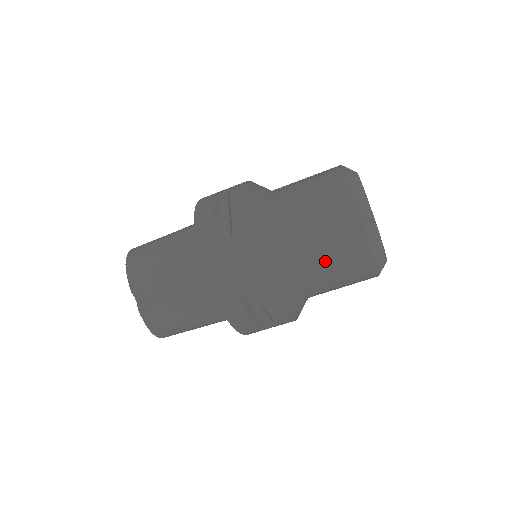
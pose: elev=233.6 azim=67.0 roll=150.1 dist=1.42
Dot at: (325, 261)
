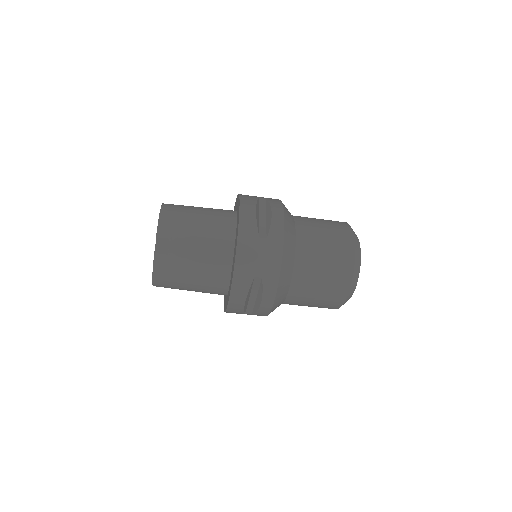
Dot at: (318, 281)
